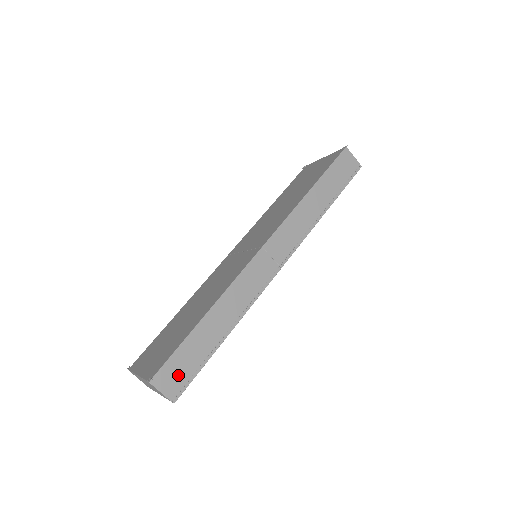
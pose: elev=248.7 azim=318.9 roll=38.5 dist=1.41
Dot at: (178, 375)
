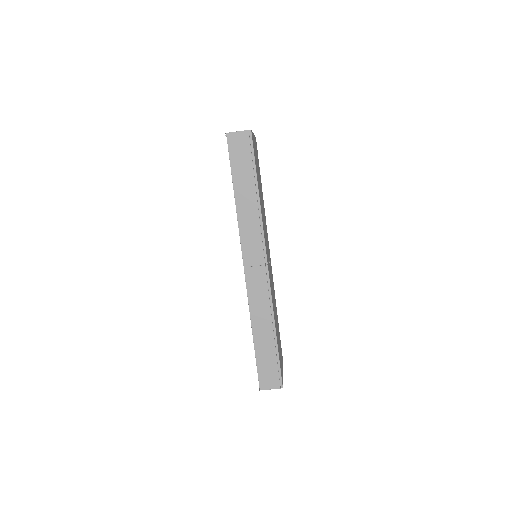
Dot at: (270, 375)
